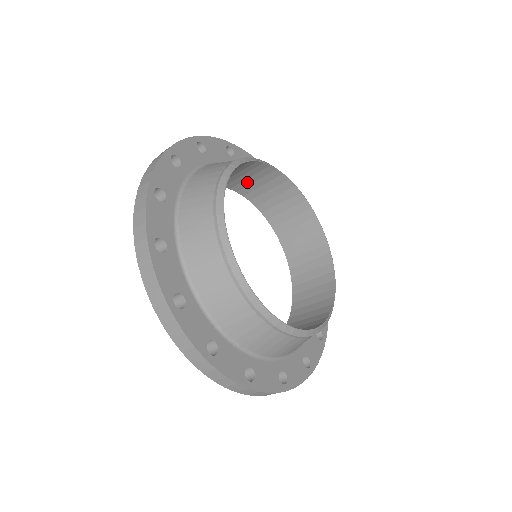
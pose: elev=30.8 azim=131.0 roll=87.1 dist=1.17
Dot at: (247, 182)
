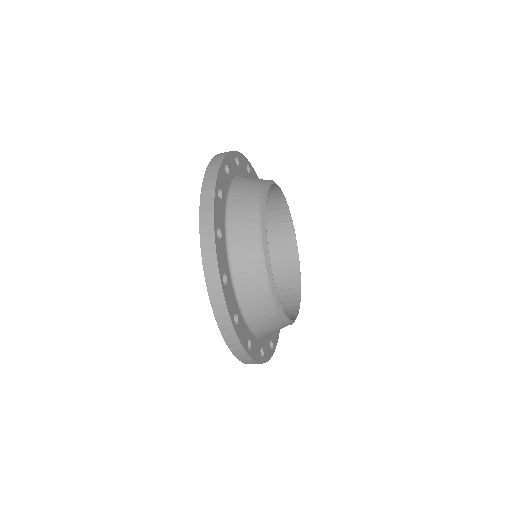
Dot at: occluded
